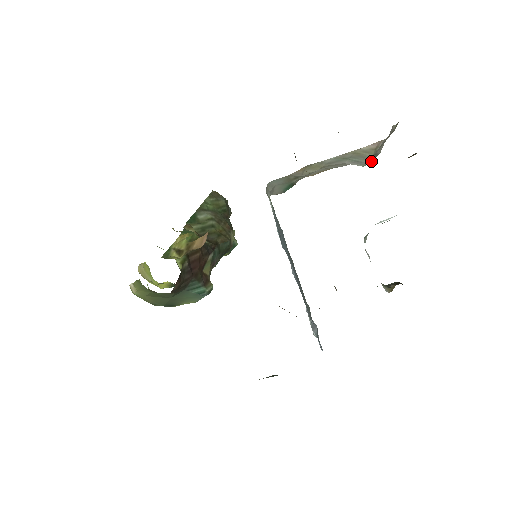
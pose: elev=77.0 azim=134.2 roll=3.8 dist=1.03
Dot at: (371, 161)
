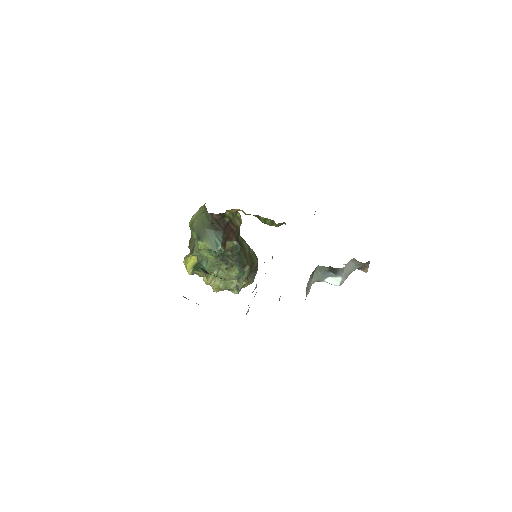
Dot at: occluded
